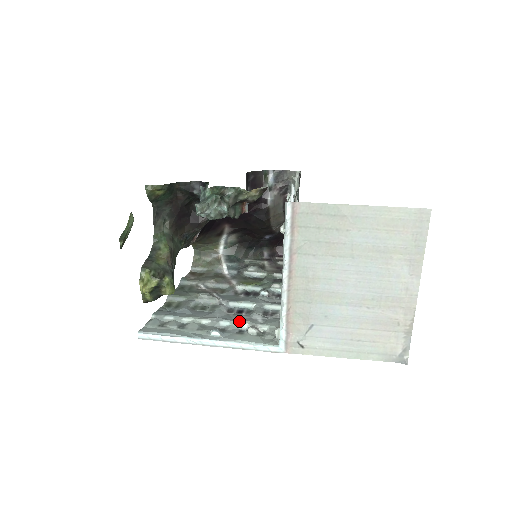
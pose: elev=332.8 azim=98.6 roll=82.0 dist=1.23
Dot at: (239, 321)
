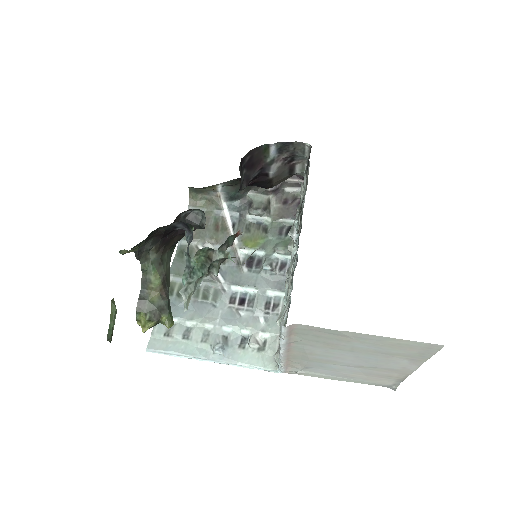
Dot at: (241, 327)
